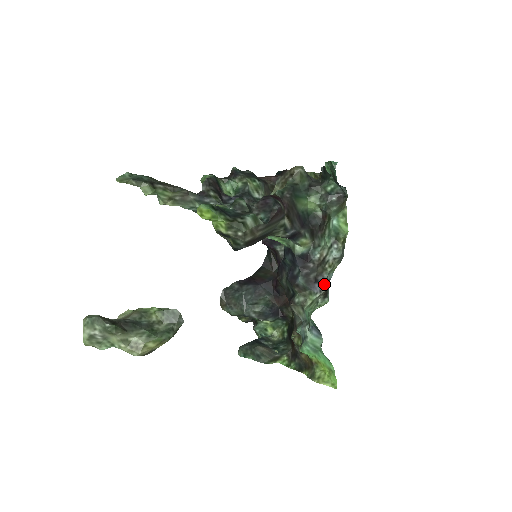
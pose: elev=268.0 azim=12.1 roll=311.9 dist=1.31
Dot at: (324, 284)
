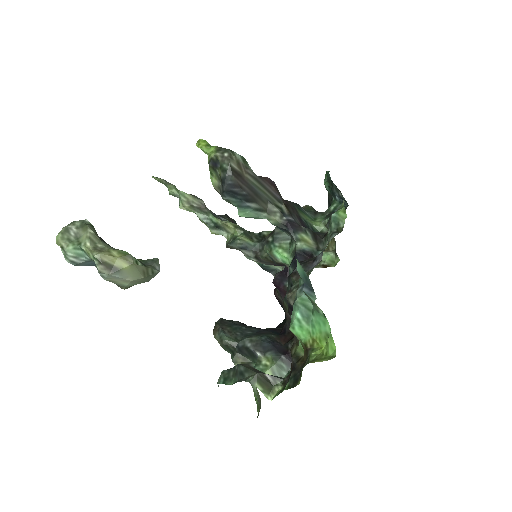
Dot at: (321, 255)
